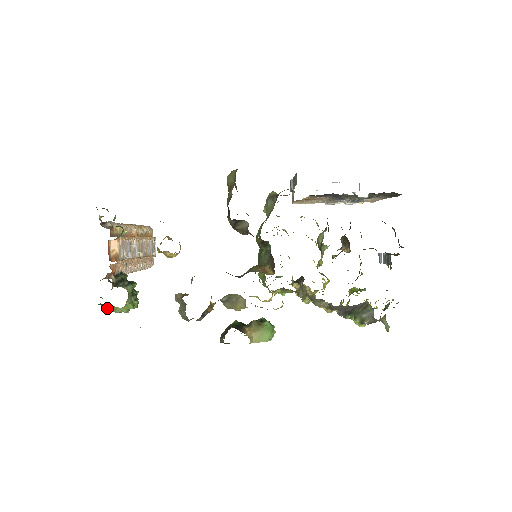
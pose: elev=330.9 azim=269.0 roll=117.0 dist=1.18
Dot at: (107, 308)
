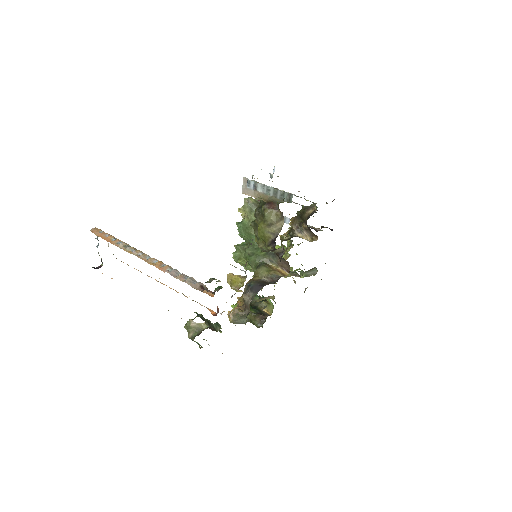
Dot at: occluded
